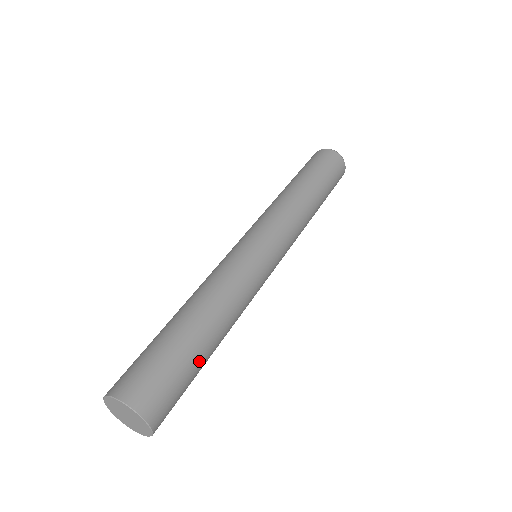
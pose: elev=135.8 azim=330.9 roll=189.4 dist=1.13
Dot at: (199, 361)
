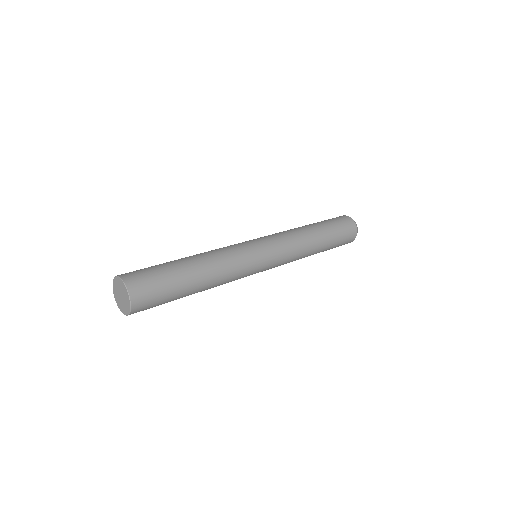
Dot at: (178, 277)
